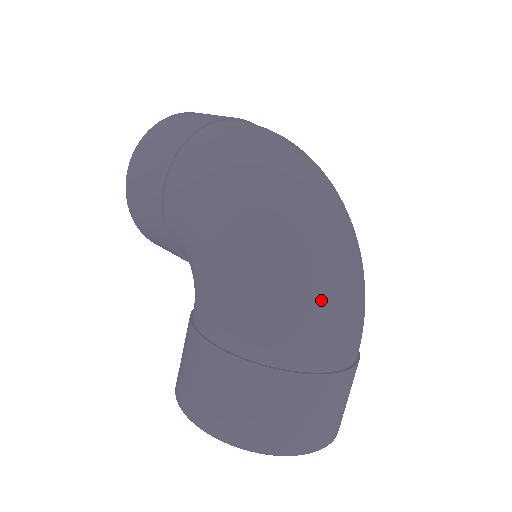
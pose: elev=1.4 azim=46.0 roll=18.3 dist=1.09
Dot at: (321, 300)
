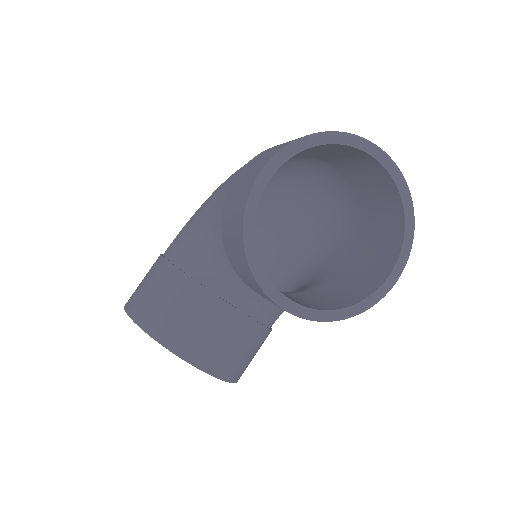
Dot at: occluded
